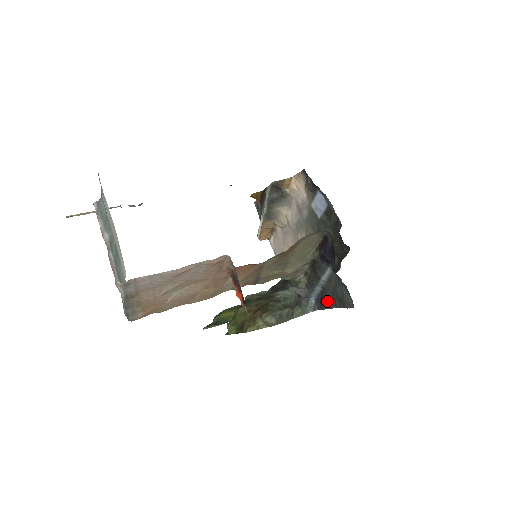
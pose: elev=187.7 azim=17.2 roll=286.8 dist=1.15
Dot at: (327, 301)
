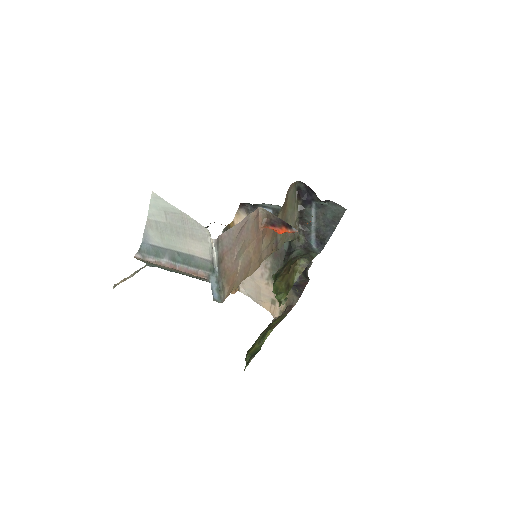
Dot at: (325, 235)
